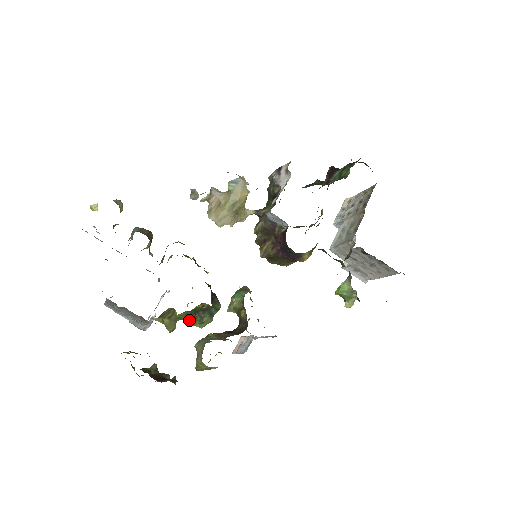
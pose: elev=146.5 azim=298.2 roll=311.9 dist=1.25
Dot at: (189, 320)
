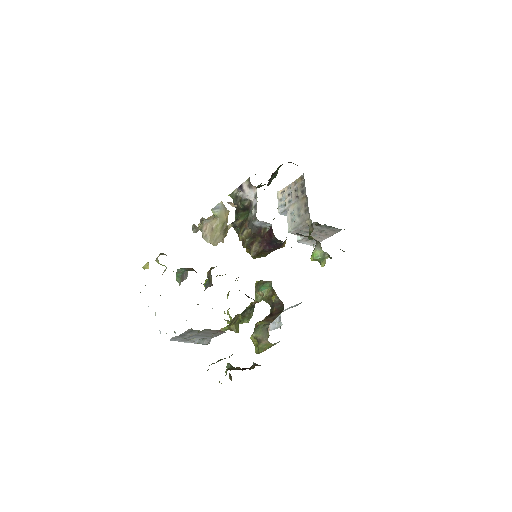
Dot at: occluded
